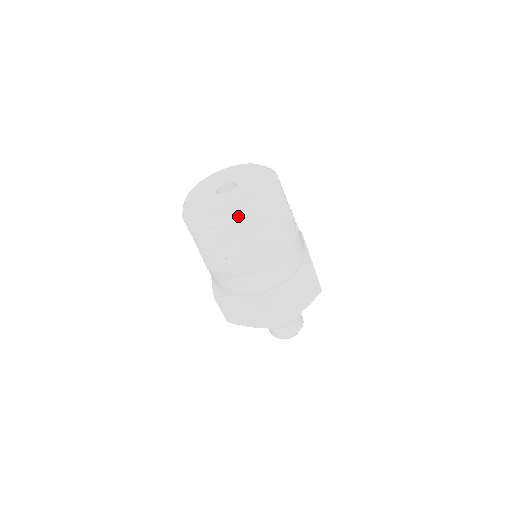
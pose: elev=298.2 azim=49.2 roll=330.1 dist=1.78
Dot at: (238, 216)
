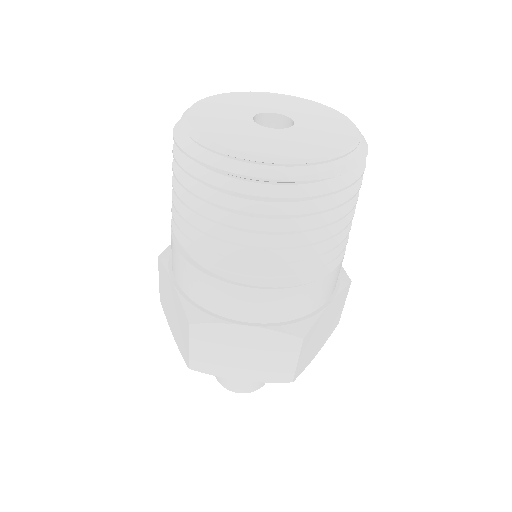
Dot at: (224, 164)
